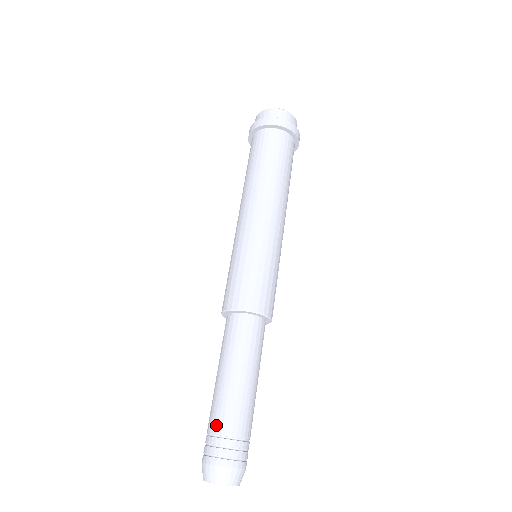
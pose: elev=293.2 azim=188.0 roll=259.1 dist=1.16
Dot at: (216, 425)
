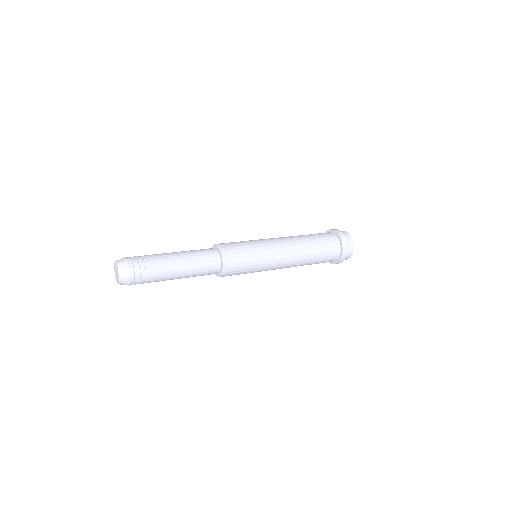
Dot at: (149, 255)
